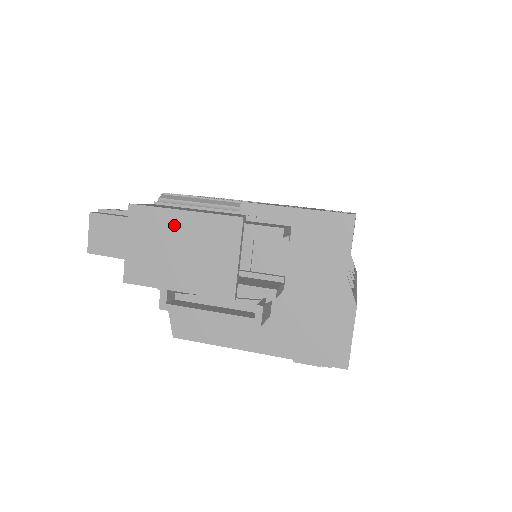
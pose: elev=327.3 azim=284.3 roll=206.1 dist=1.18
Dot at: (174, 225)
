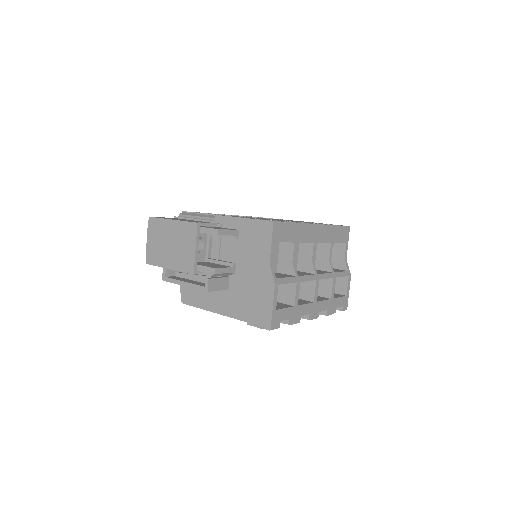
Dot at: (167, 229)
